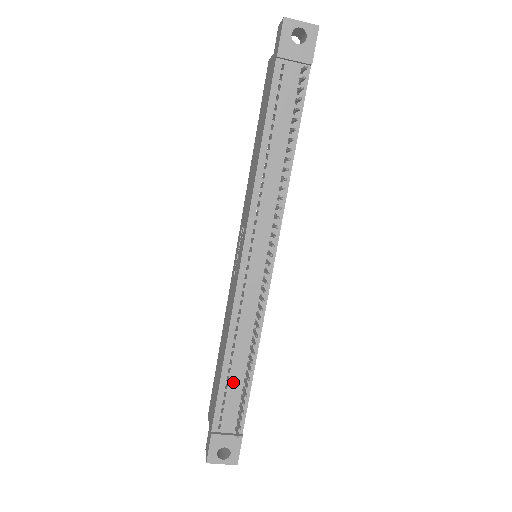
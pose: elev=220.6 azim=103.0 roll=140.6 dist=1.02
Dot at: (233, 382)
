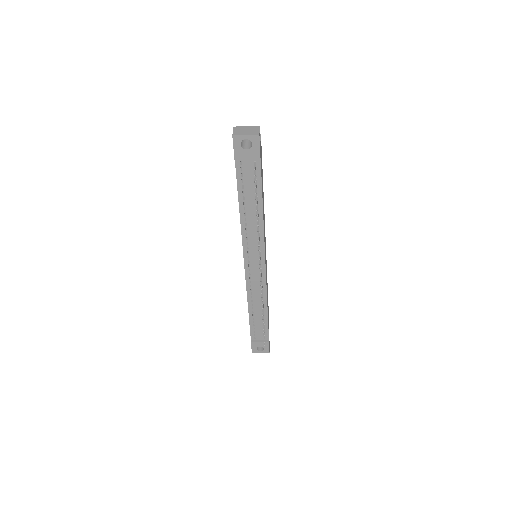
Dot at: (257, 320)
